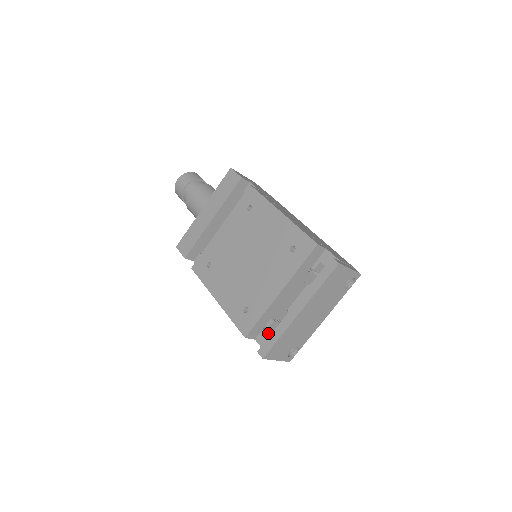
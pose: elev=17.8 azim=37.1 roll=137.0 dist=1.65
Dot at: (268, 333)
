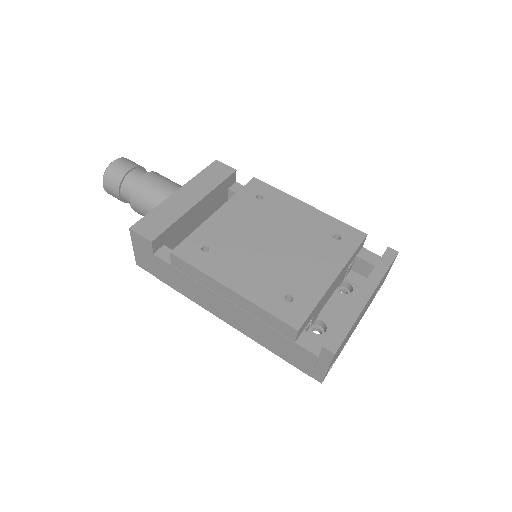
Dot at: occluded
